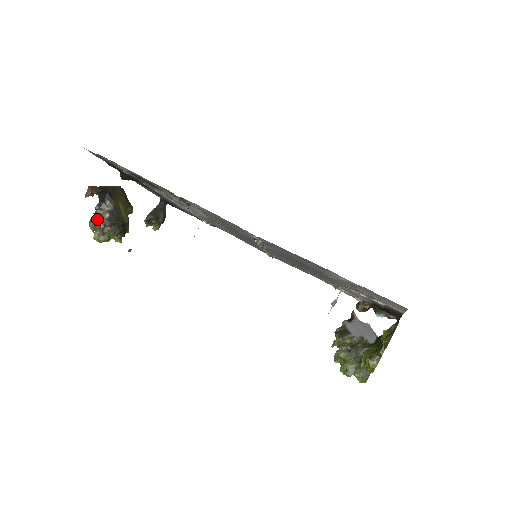
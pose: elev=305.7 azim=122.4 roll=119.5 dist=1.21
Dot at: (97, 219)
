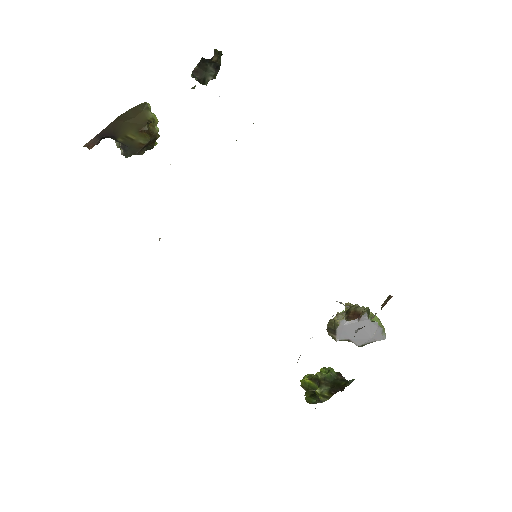
Dot at: occluded
